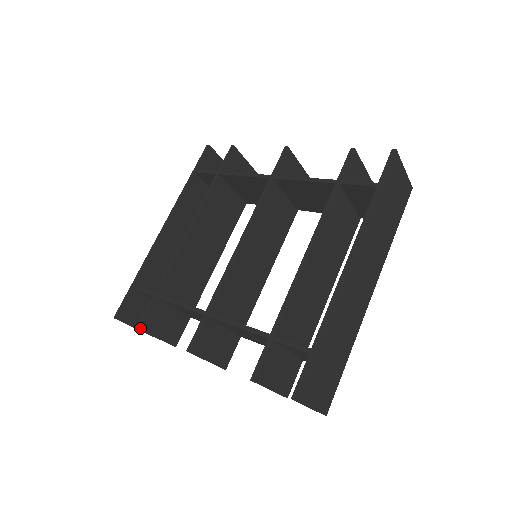
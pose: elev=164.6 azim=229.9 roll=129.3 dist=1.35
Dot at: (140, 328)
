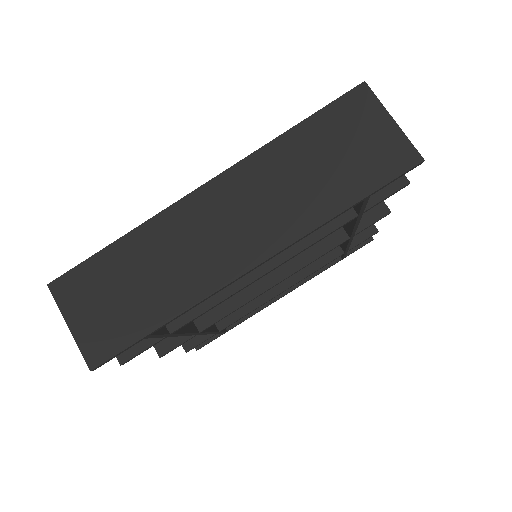
Dot at: occluded
